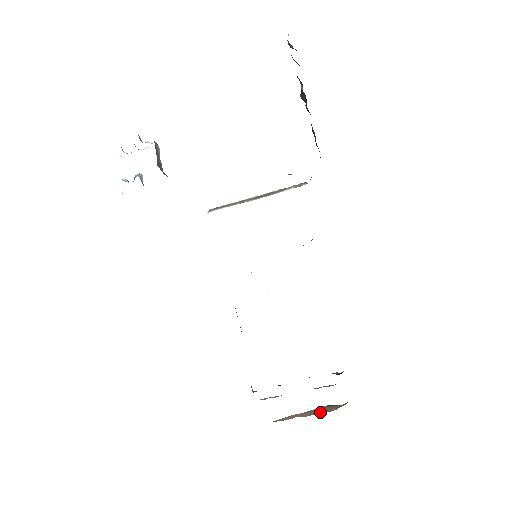
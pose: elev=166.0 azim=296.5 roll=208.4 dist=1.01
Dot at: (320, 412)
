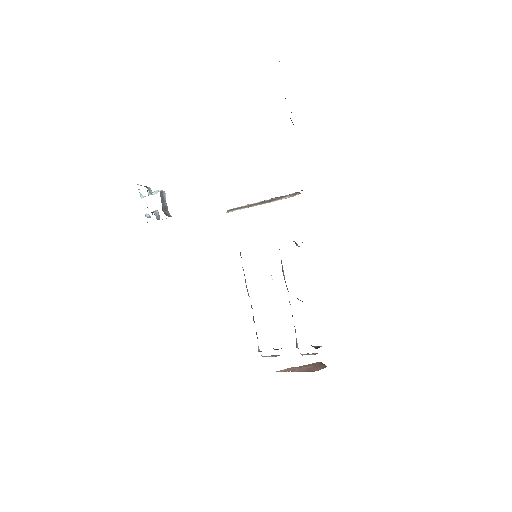
Dot at: (308, 370)
